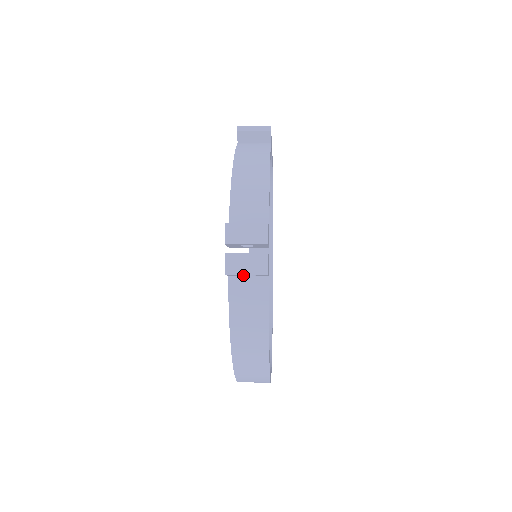
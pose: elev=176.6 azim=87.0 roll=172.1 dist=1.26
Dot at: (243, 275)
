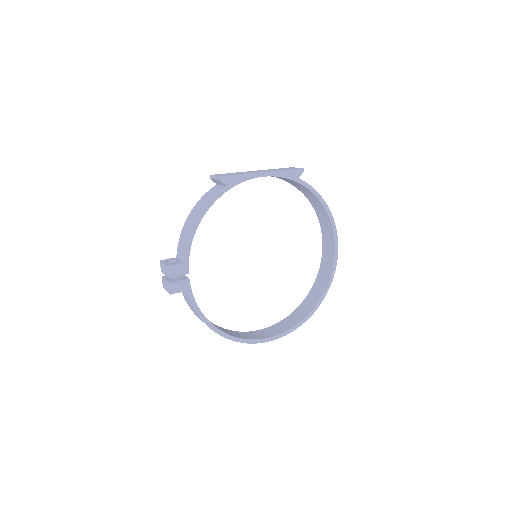
Dot at: occluded
